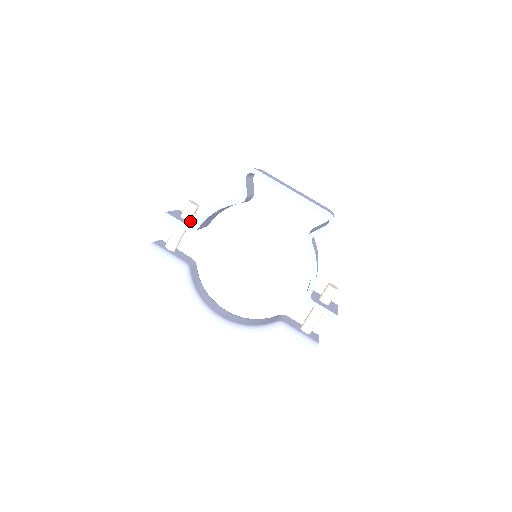
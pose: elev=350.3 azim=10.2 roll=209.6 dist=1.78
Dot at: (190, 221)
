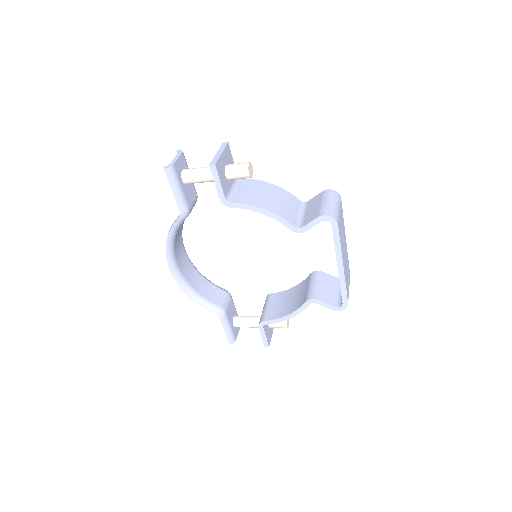
Dot at: (230, 179)
